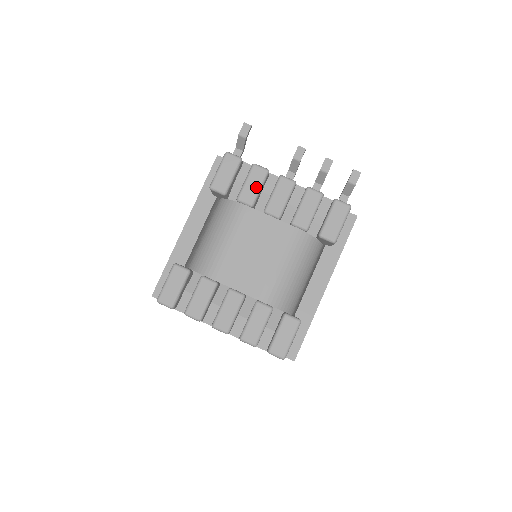
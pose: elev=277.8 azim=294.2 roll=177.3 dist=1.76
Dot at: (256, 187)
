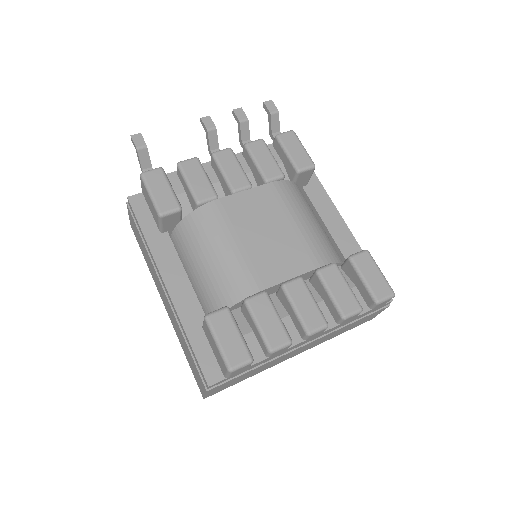
Dot at: (203, 178)
